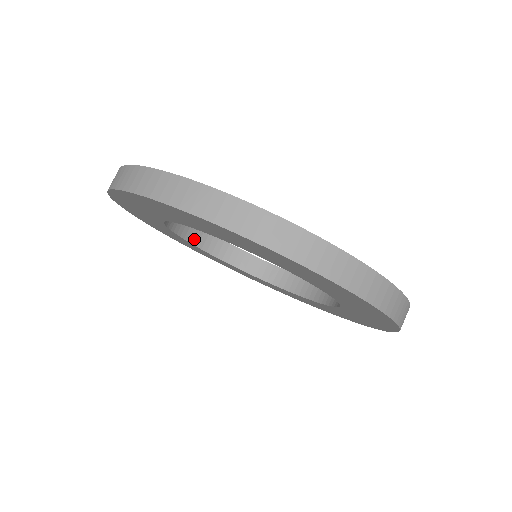
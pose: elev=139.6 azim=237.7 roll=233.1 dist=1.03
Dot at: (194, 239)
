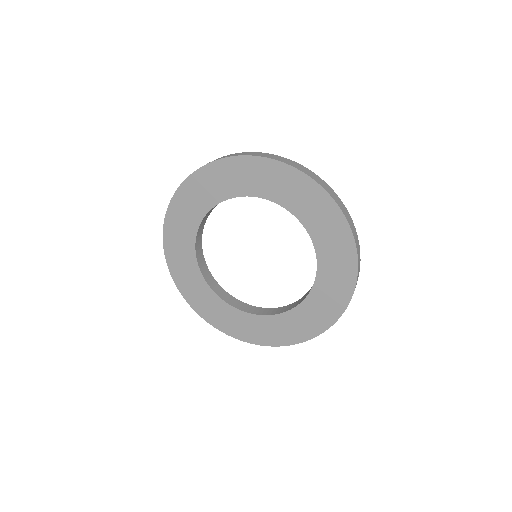
Dot at: (199, 259)
